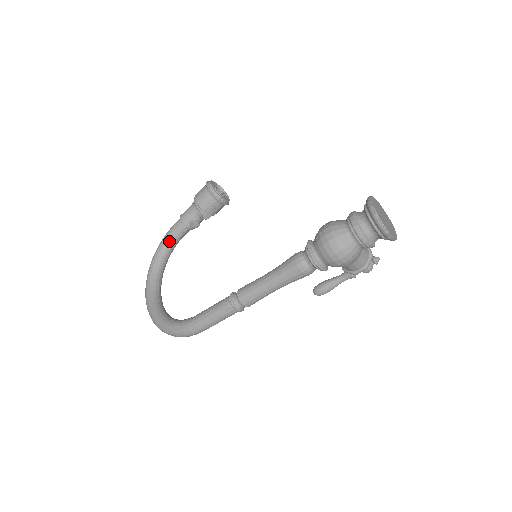
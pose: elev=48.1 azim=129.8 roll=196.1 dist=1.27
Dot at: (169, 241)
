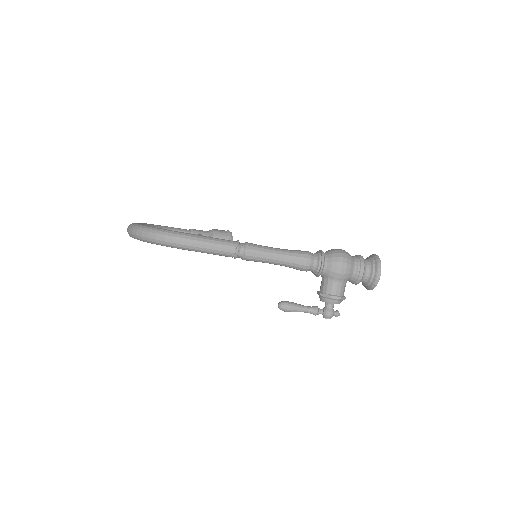
Dot at: (171, 229)
